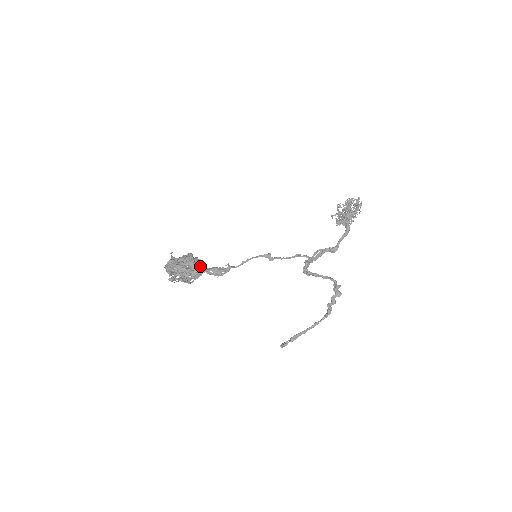
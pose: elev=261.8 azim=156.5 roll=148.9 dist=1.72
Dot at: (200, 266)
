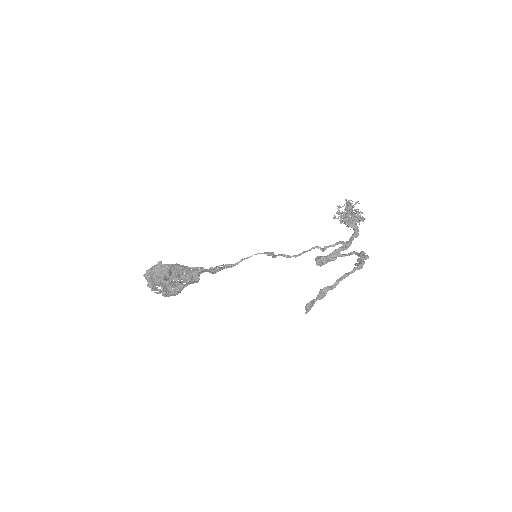
Dot at: (188, 272)
